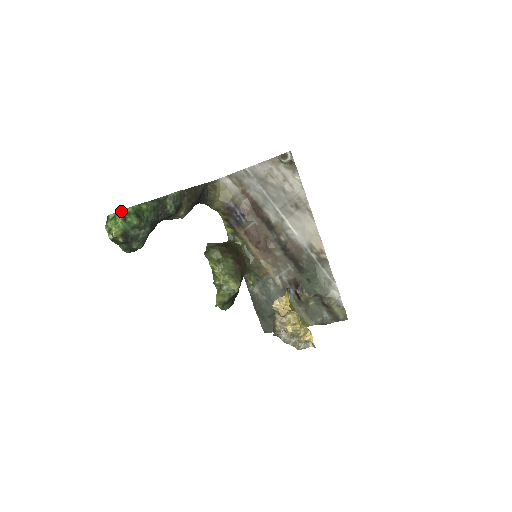
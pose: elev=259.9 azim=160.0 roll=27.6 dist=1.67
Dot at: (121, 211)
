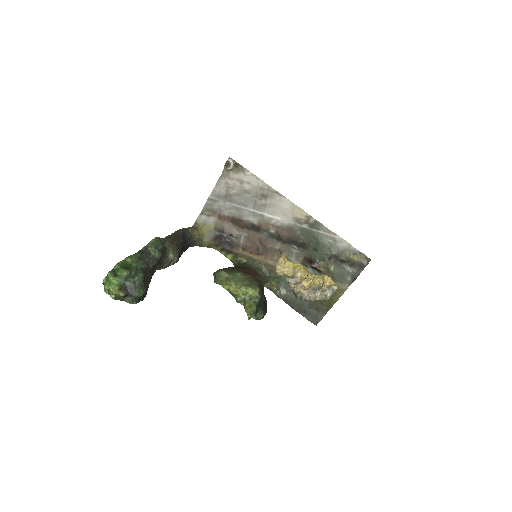
Dot at: (110, 271)
